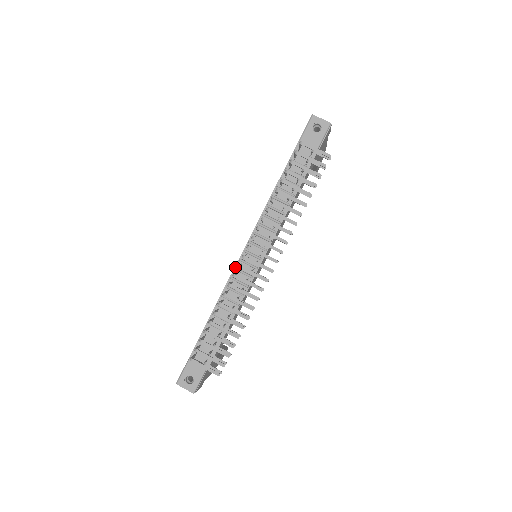
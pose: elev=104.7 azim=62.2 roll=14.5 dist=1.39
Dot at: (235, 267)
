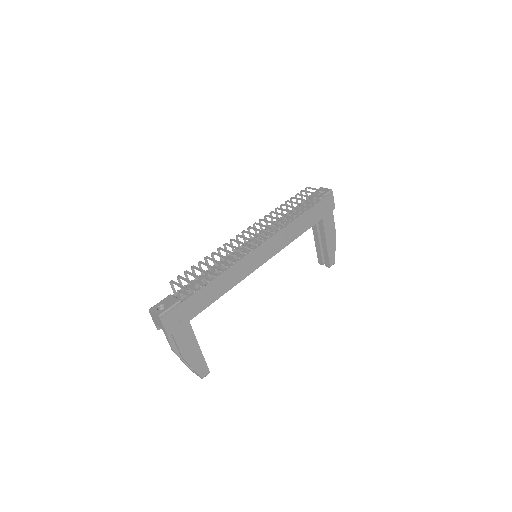
Dot at: (236, 250)
